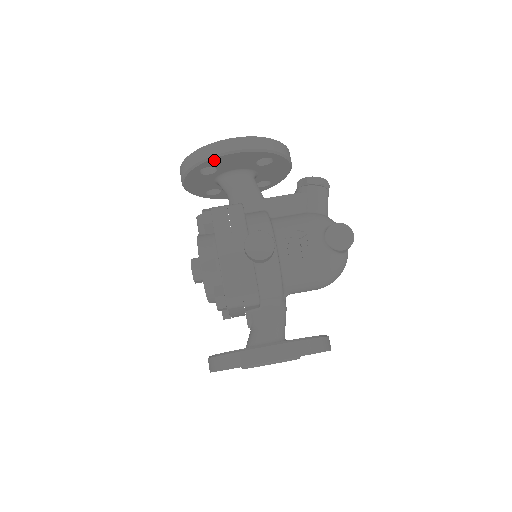
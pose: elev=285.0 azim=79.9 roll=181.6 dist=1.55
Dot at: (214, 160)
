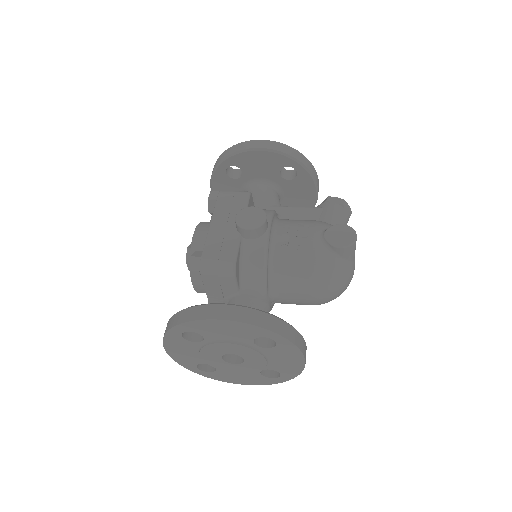
Dot at: (239, 157)
